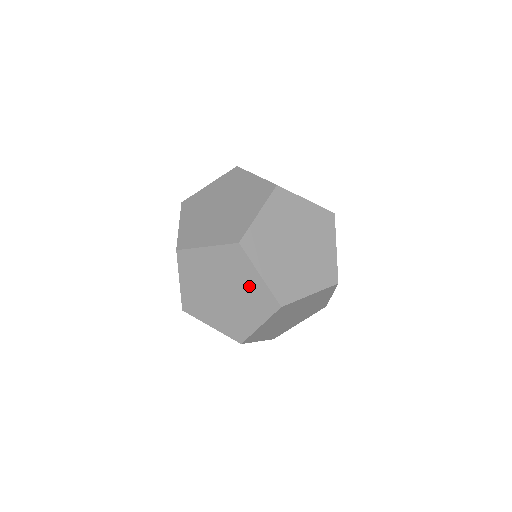
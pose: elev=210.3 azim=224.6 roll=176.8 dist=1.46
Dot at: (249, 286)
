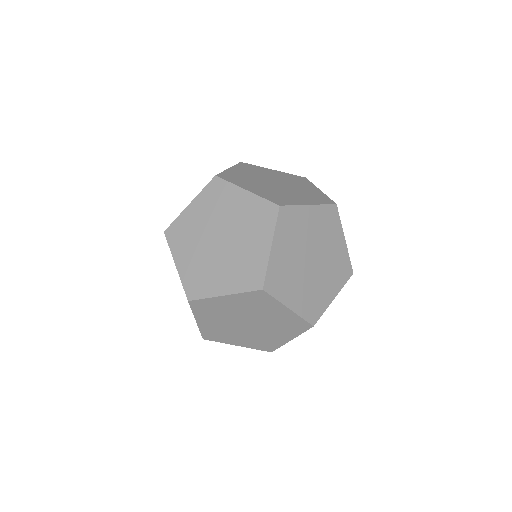
Dot at: (241, 210)
